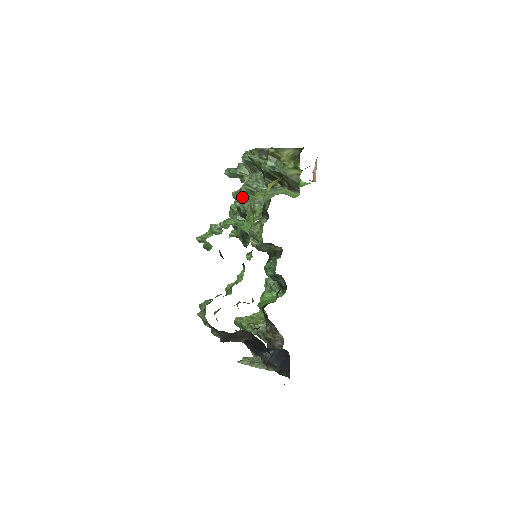
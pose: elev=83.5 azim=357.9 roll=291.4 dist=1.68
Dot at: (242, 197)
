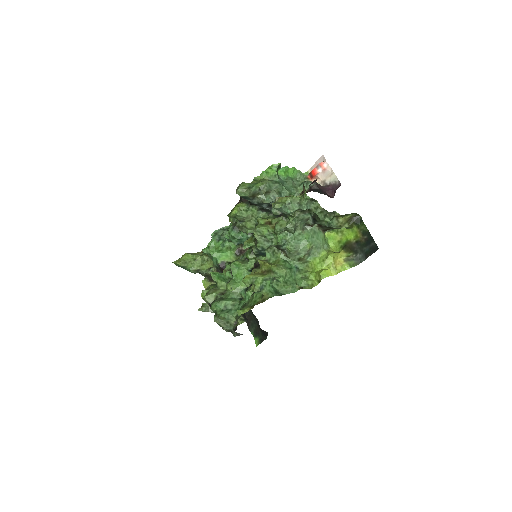
Dot at: (284, 234)
